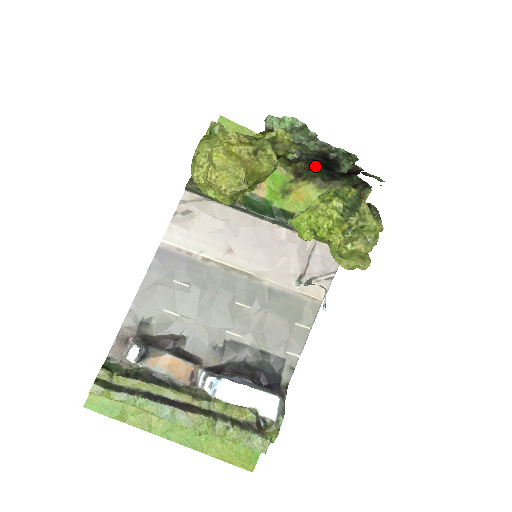
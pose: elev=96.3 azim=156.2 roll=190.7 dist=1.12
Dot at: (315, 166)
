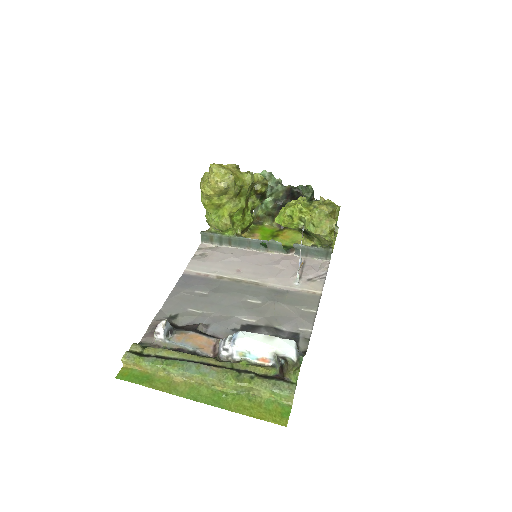
Dot at: occluded
